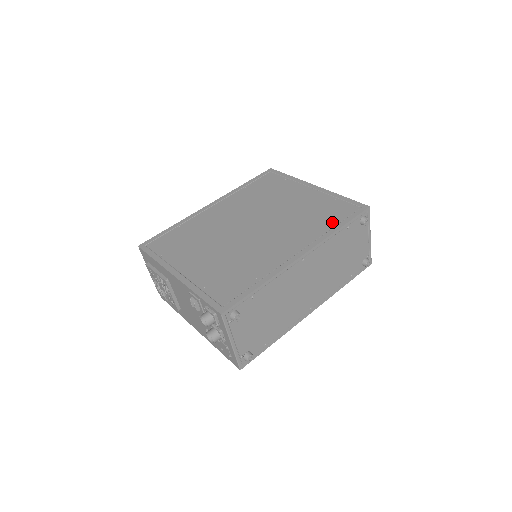
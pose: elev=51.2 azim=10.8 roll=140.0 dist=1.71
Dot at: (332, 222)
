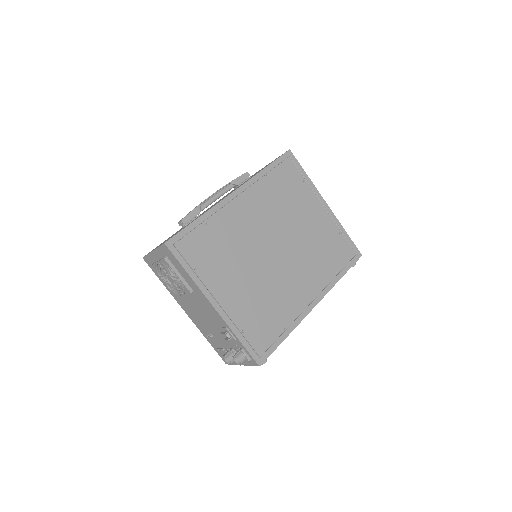
Dot at: (337, 267)
